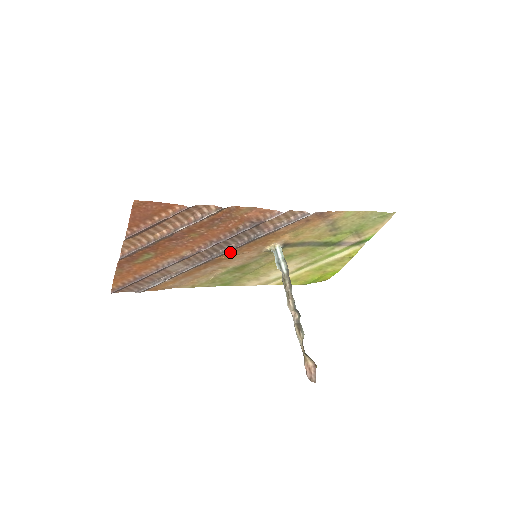
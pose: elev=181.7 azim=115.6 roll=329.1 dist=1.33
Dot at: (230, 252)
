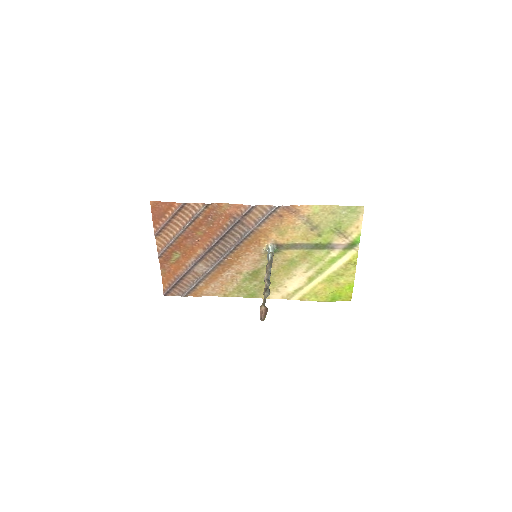
Dot at: (235, 252)
